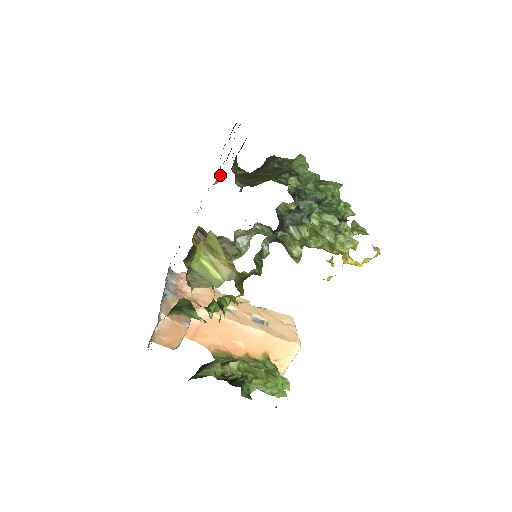
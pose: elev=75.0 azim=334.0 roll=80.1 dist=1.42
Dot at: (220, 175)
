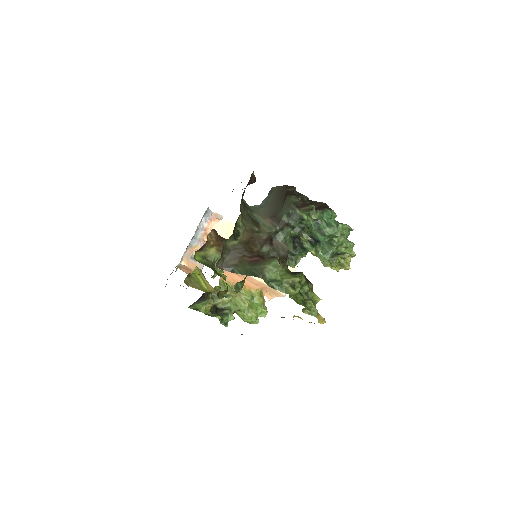
Dot at: (250, 183)
